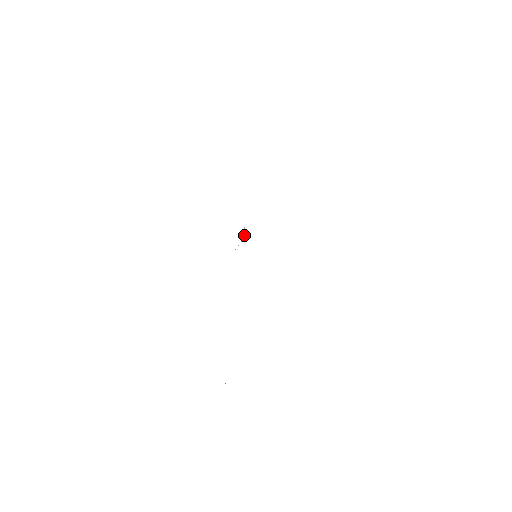
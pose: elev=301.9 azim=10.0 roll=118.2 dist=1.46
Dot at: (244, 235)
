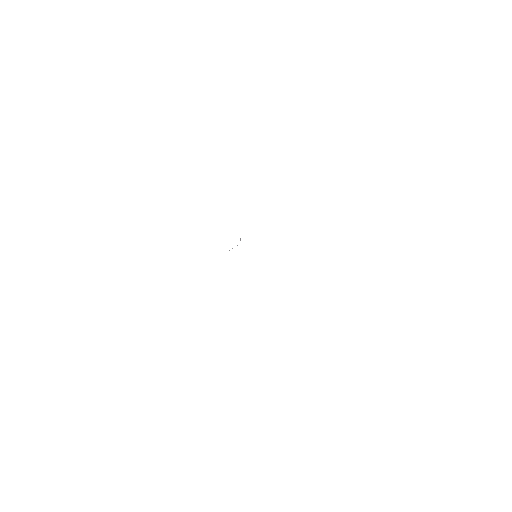
Dot at: occluded
